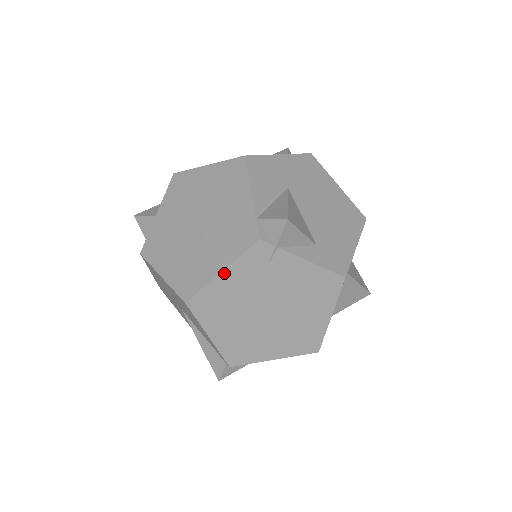
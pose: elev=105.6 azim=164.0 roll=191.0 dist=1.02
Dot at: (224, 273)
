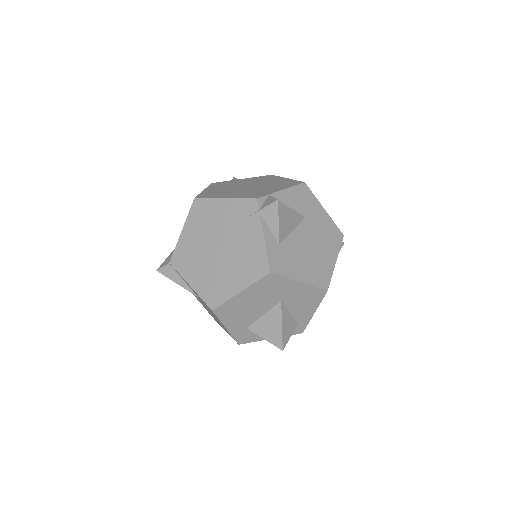
Dot at: (225, 200)
